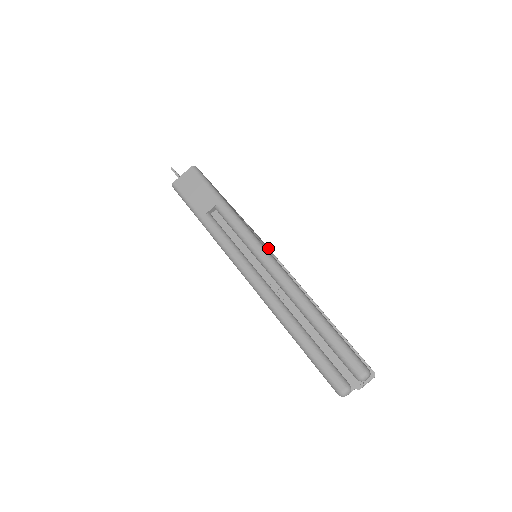
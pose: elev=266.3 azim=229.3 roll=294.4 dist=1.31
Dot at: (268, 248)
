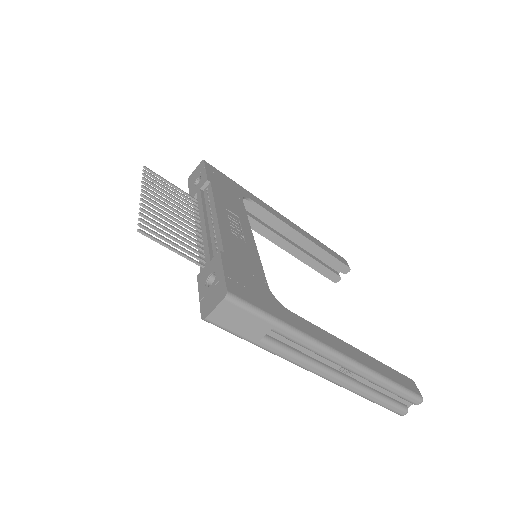
Dot at: (245, 209)
